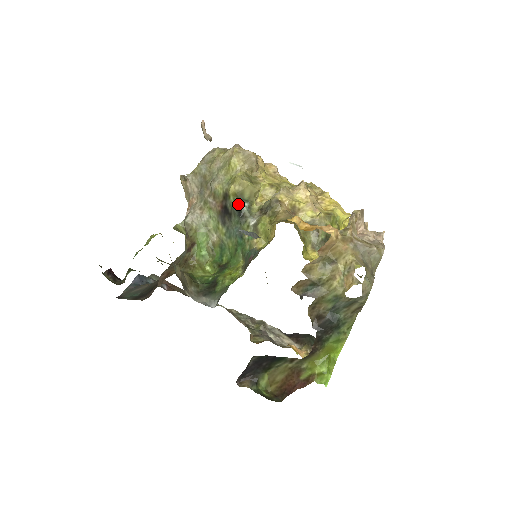
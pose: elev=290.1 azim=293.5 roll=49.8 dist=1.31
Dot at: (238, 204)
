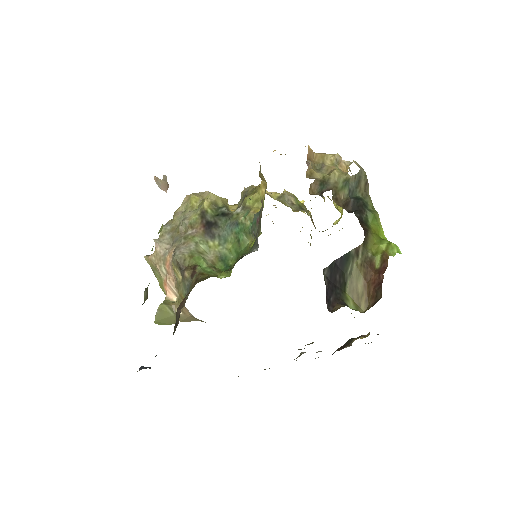
Dot at: (217, 212)
